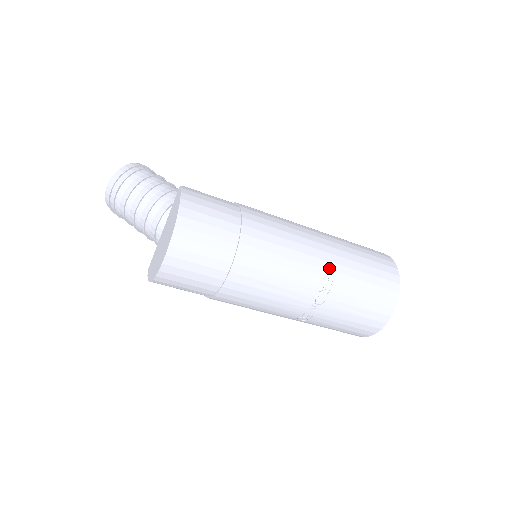
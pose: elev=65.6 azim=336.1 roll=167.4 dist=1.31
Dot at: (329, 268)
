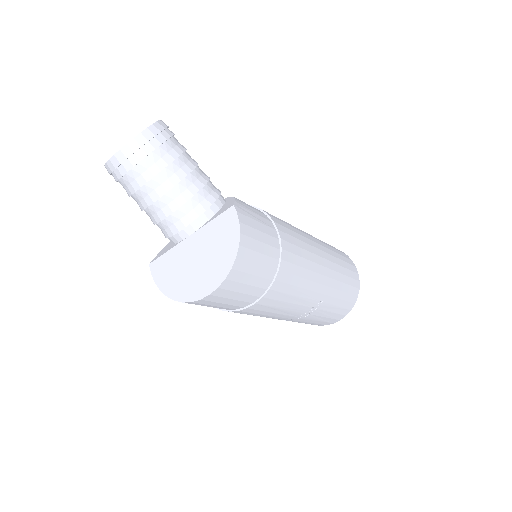
Dot at: (324, 292)
